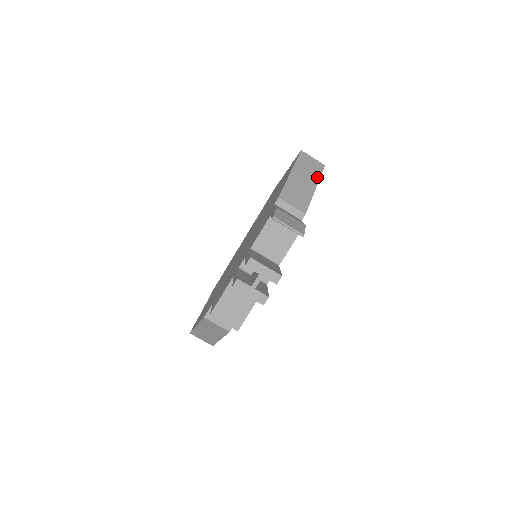
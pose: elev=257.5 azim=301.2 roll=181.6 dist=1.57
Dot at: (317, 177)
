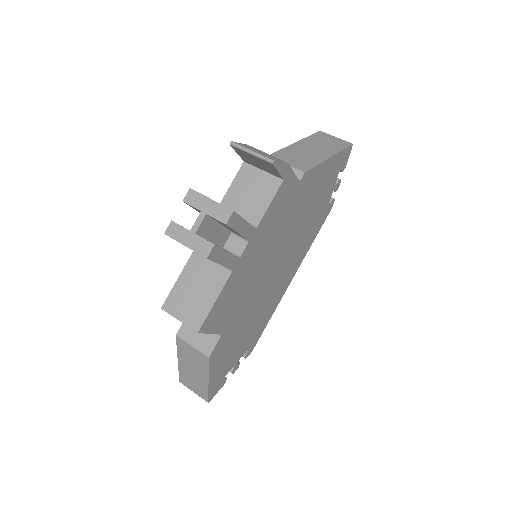
Dot at: (336, 149)
